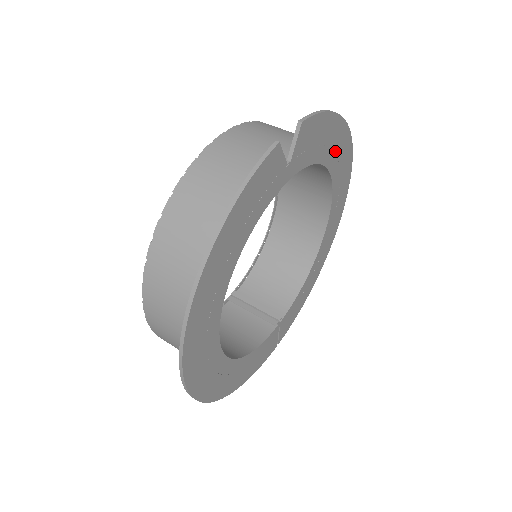
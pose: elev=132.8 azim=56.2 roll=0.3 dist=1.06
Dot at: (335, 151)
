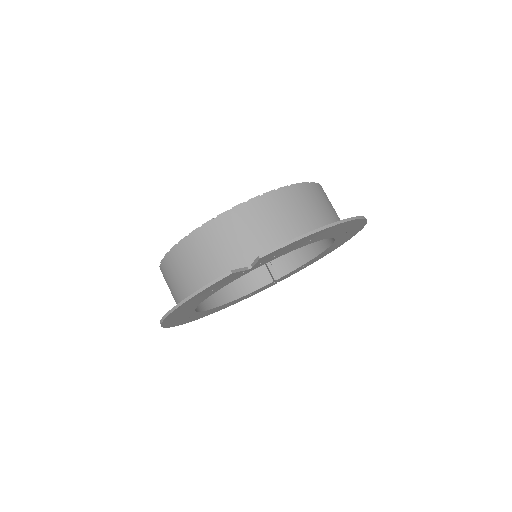
Dot at: (327, 234)
